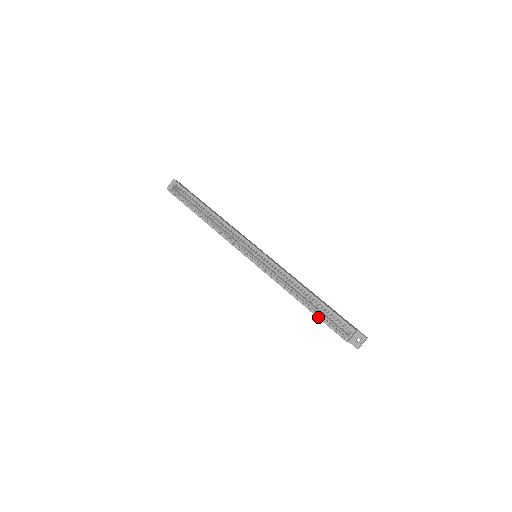
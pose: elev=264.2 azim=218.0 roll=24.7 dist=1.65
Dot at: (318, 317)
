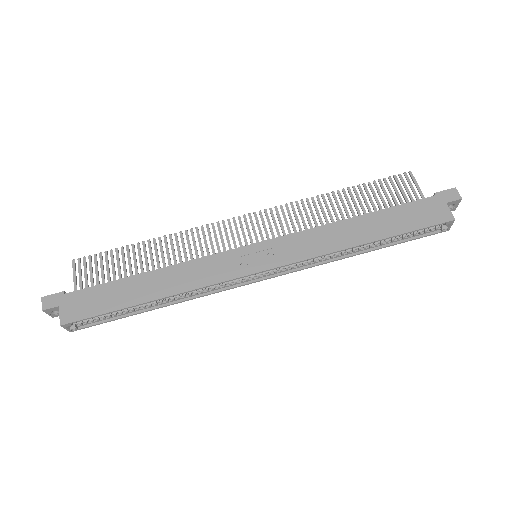
Dot at: occluded
